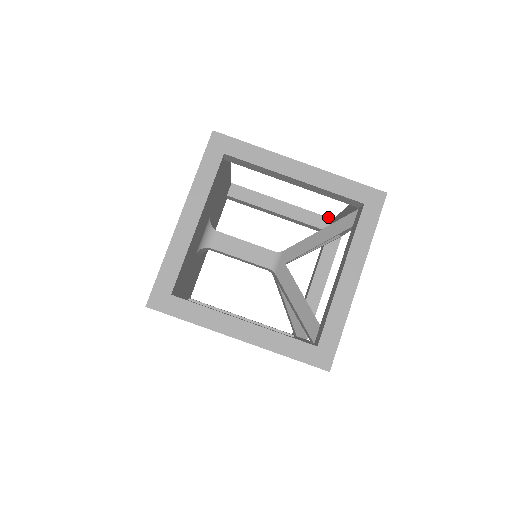
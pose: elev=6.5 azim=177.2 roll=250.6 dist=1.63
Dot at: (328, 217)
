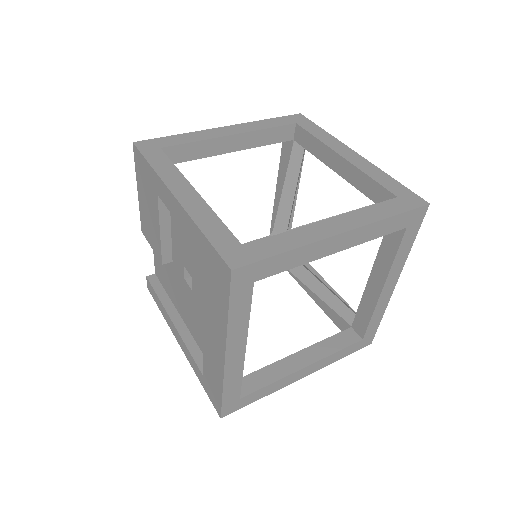
Dot at: occluded
